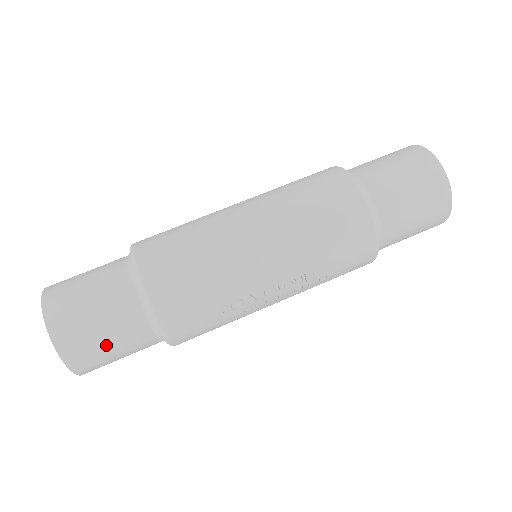
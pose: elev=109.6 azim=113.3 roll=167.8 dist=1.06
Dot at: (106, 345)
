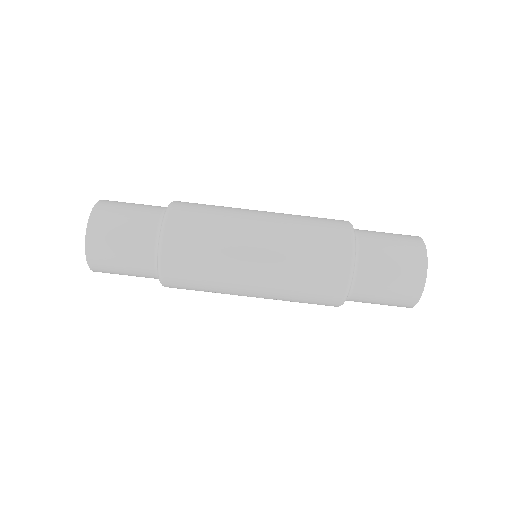
Dot at: (122, 273)
